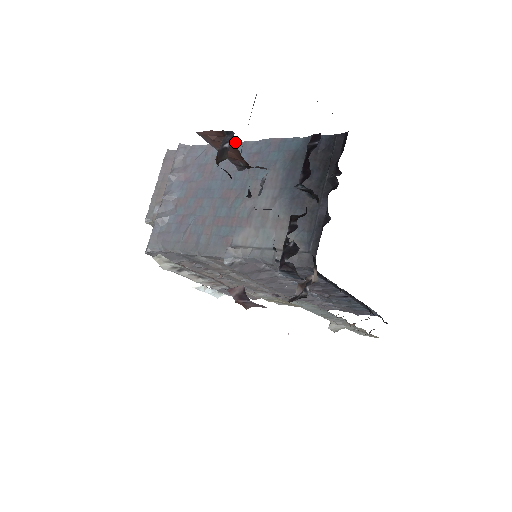
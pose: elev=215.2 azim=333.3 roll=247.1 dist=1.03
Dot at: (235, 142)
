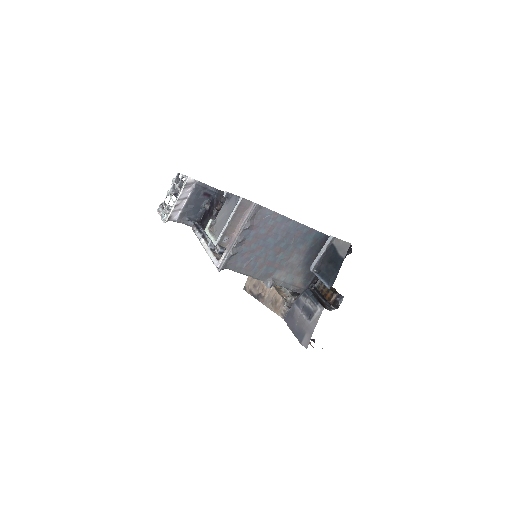
Dot at: occluded
